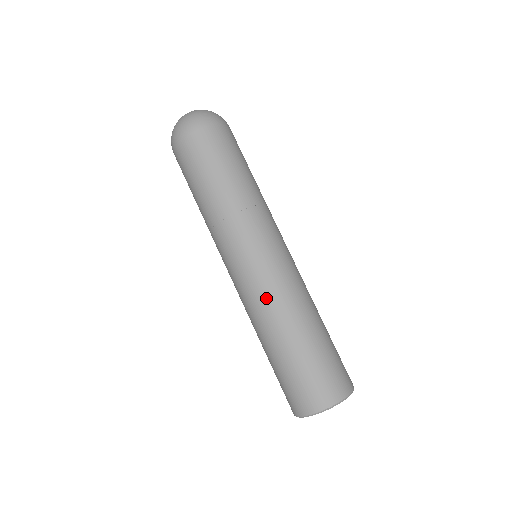
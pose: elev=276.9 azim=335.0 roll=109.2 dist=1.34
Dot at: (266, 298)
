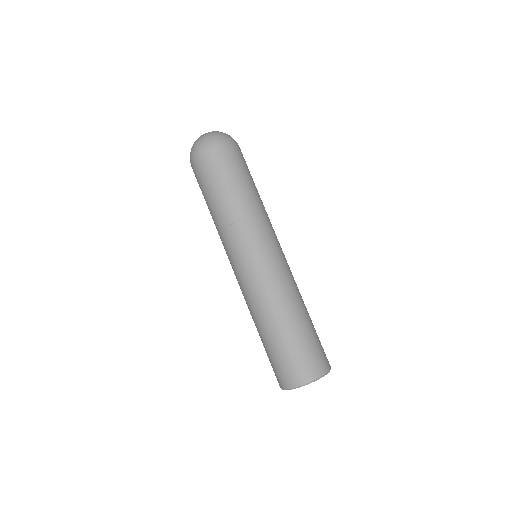
Dot at: (273, 287)
